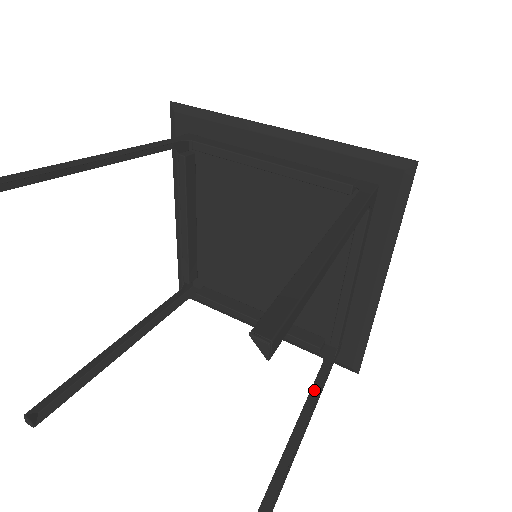
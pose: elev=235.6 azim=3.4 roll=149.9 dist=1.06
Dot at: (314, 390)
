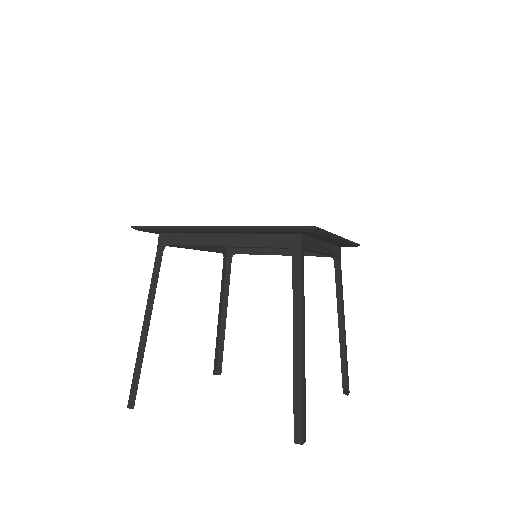
Dot at: (338, 286)
